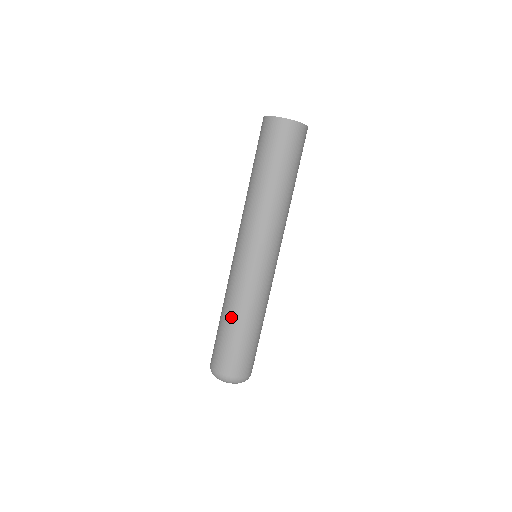
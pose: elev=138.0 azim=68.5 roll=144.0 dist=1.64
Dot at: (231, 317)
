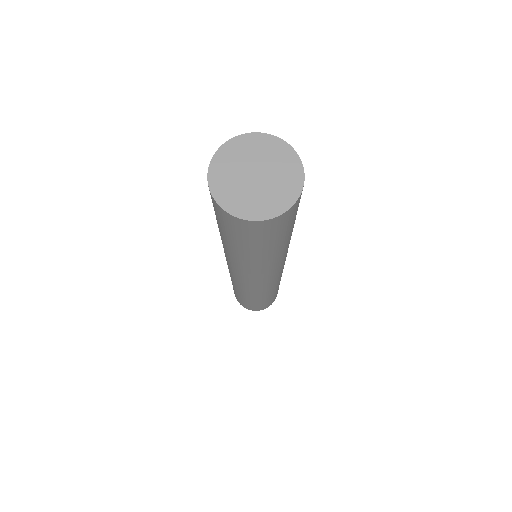
Dot at: (250, 300)
